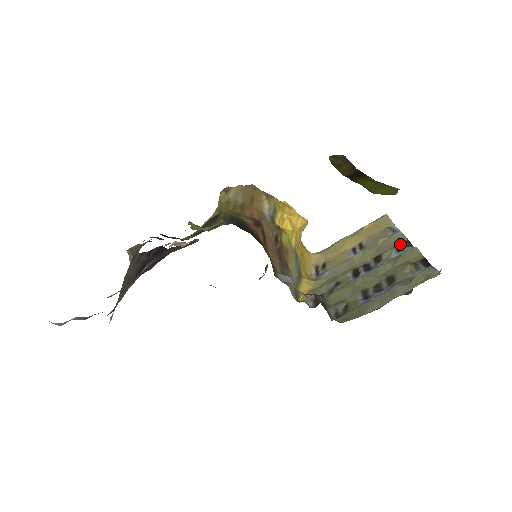
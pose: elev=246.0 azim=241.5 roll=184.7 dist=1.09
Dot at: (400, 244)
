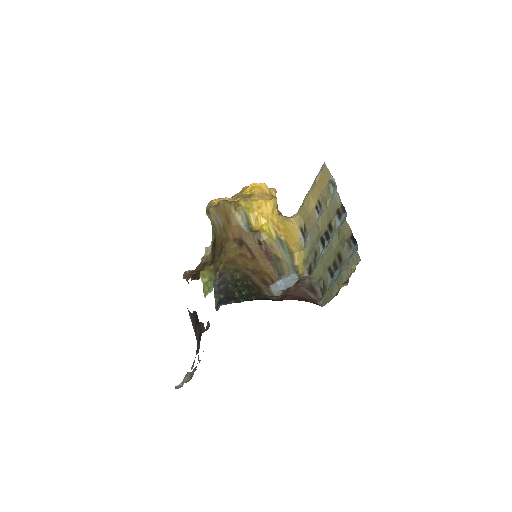
Dot at: (339, 210)
